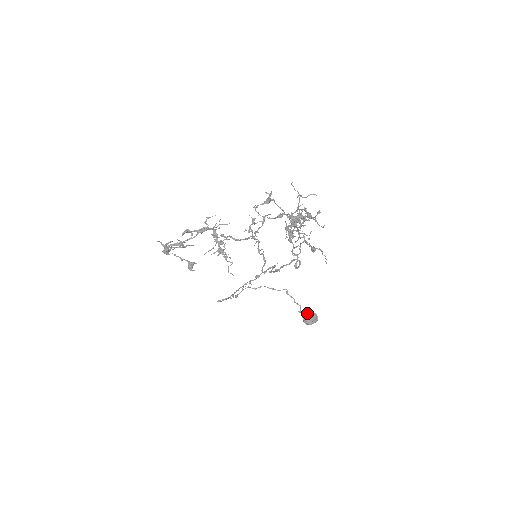
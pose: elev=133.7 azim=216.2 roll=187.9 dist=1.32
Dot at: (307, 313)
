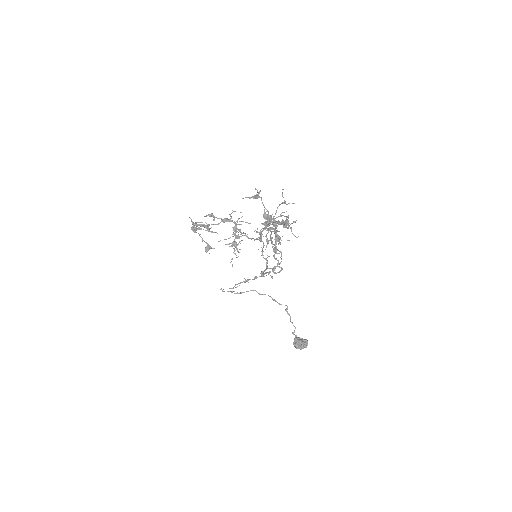
Dot at: occluded
